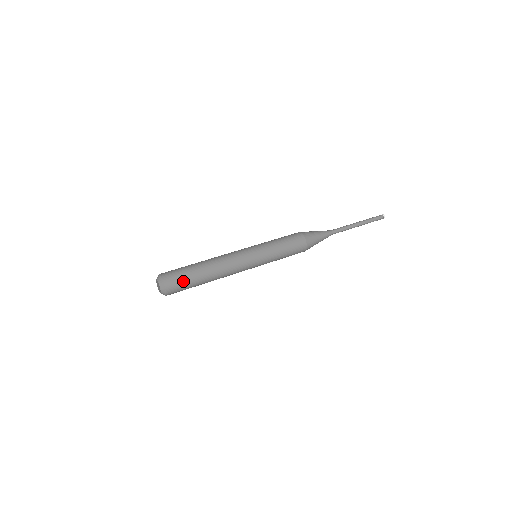
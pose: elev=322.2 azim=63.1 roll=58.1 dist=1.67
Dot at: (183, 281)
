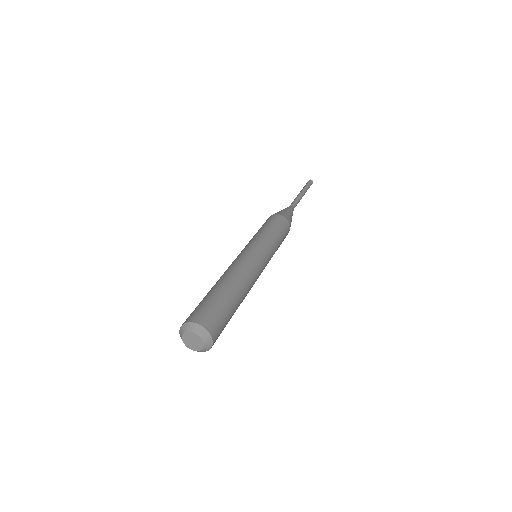
Dot at: (223, 317)
